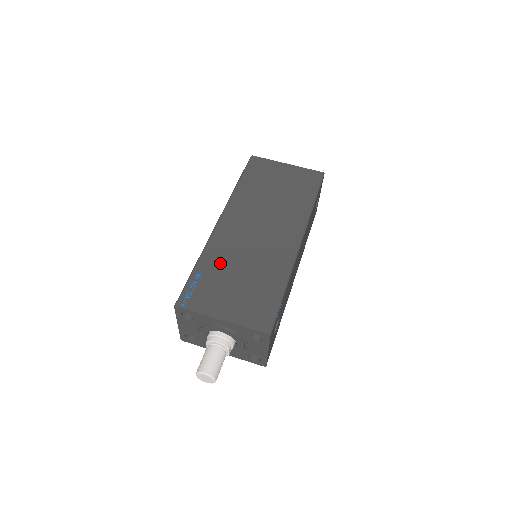
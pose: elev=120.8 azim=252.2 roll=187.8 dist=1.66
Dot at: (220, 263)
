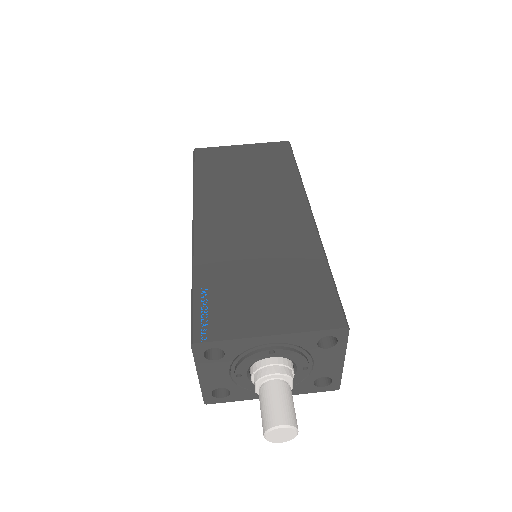
Dot at: (225, 268)
